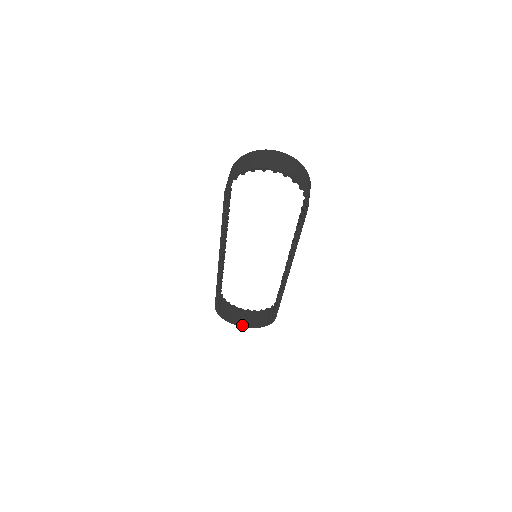
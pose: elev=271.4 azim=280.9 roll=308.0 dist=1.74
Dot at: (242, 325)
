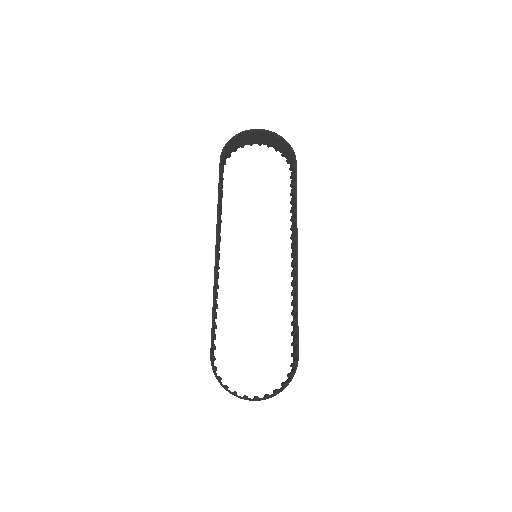
Dot at: (257, 143)
